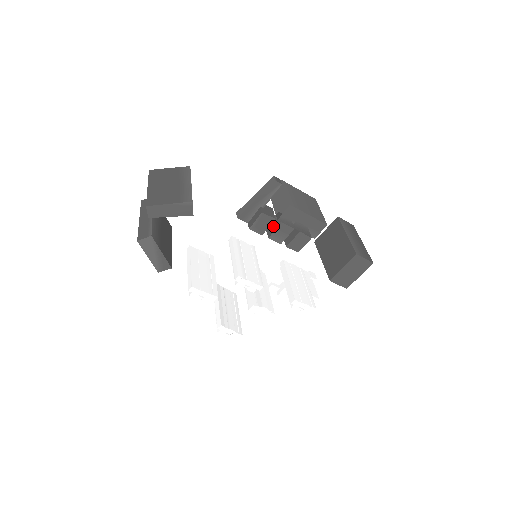
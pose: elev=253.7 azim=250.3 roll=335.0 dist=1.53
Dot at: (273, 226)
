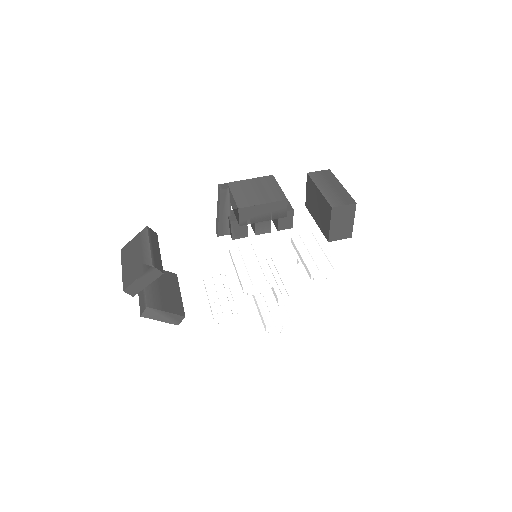
Dot at: occluded
